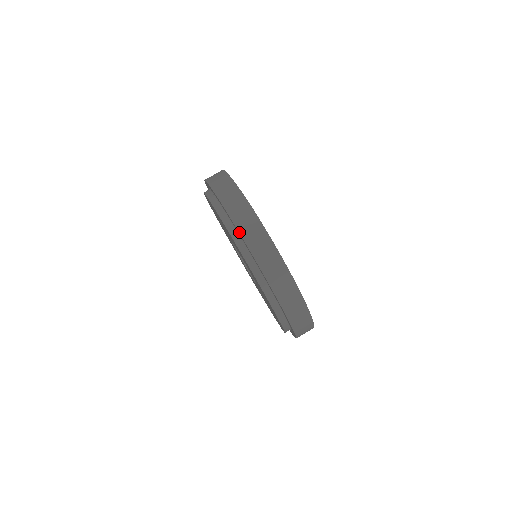
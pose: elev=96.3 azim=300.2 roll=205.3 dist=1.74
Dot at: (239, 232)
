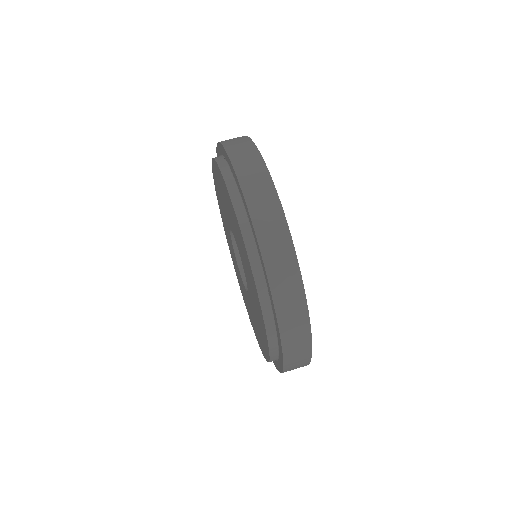
Dot at: (230, 159)
